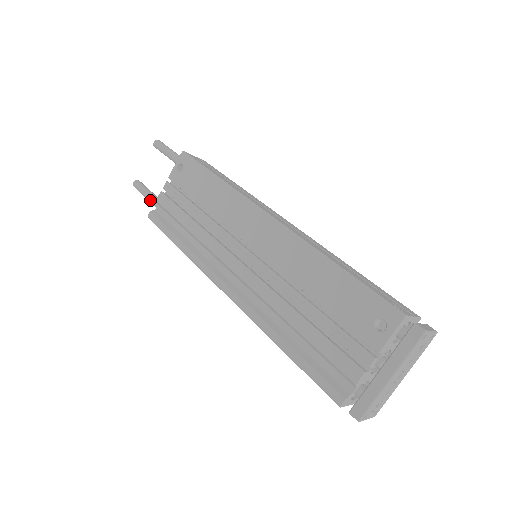
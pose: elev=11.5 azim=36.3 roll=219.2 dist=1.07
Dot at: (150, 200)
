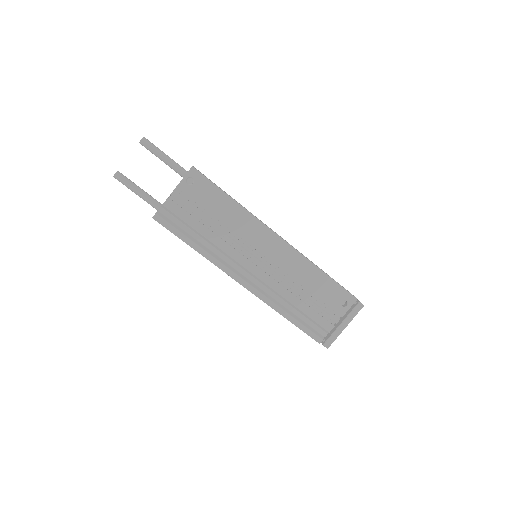
Dot at: (143, 197)
